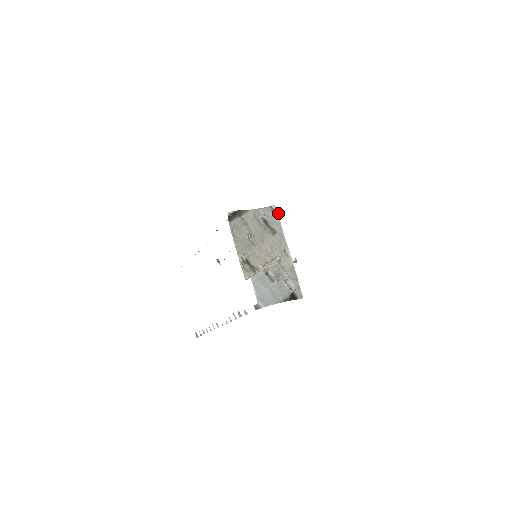
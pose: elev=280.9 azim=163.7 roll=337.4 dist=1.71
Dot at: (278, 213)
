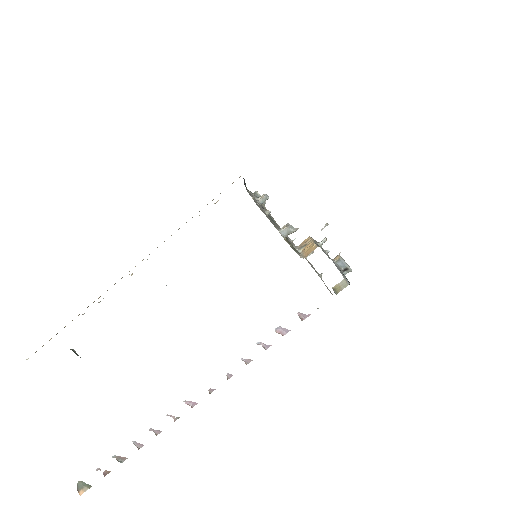
Dot at: occluded
